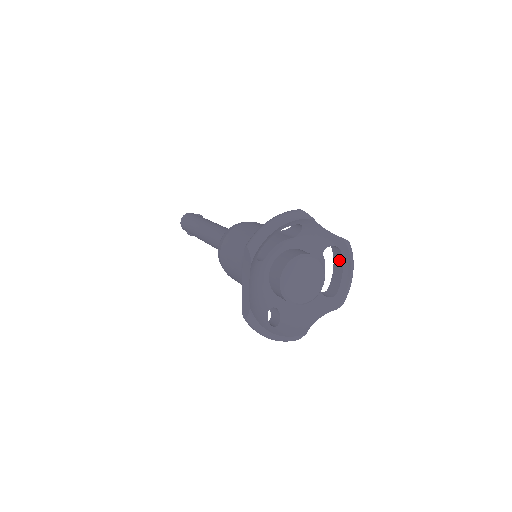
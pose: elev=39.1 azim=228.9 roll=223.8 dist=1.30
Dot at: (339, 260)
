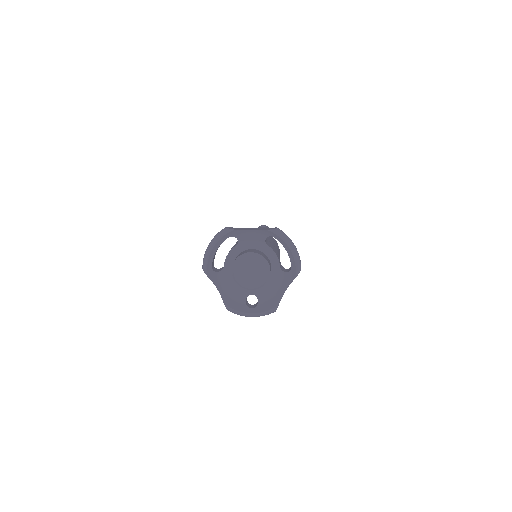
Dot at: (281, 243)
